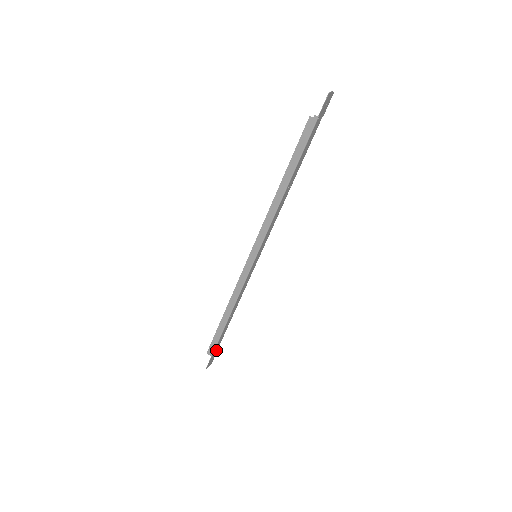
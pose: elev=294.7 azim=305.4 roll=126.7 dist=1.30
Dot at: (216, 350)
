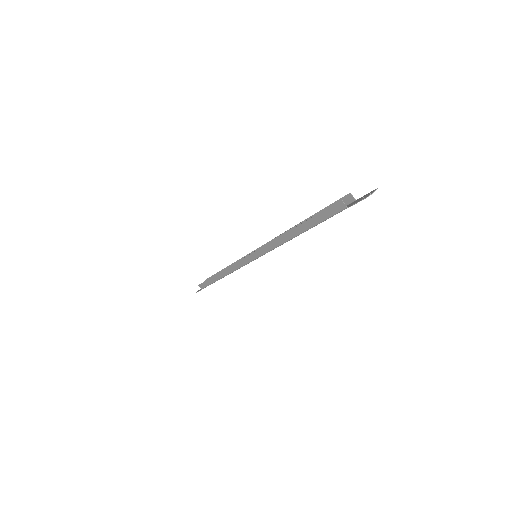
Dot at: occluded
